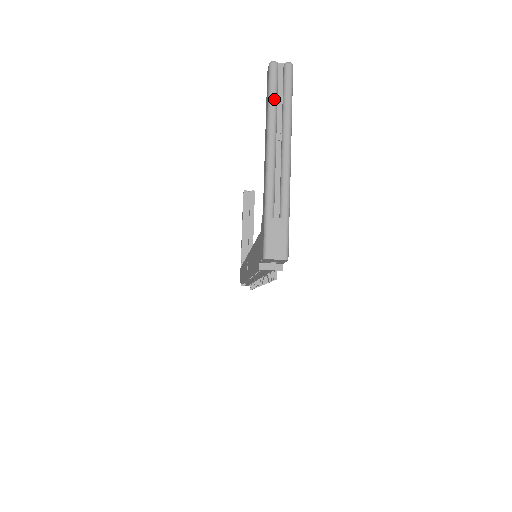
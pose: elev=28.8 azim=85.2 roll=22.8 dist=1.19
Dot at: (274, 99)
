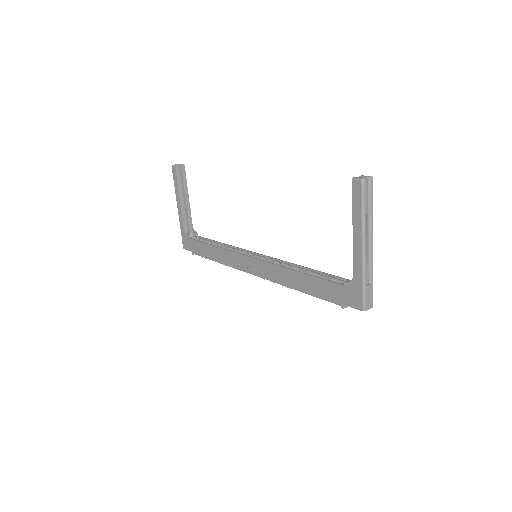
Dot at: (366, 207)
